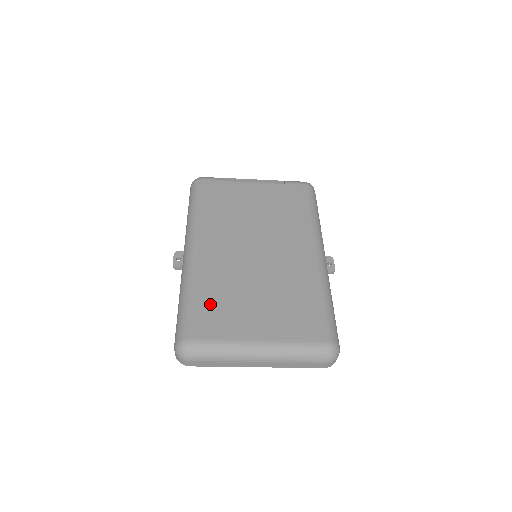
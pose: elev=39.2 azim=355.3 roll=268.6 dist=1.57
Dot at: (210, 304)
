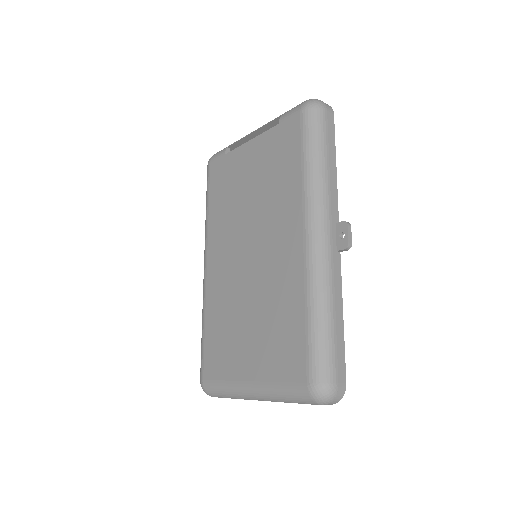
Dot at: (215, 337)
